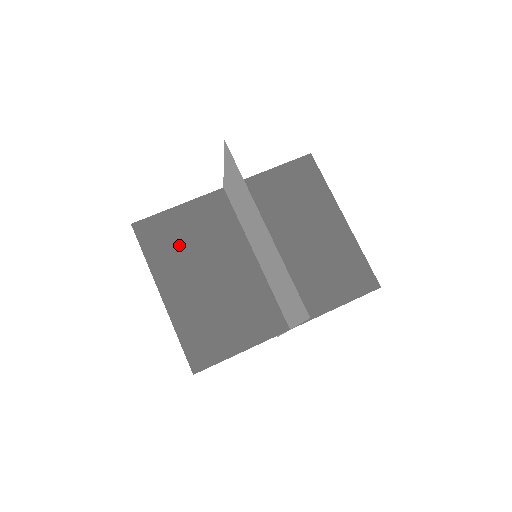
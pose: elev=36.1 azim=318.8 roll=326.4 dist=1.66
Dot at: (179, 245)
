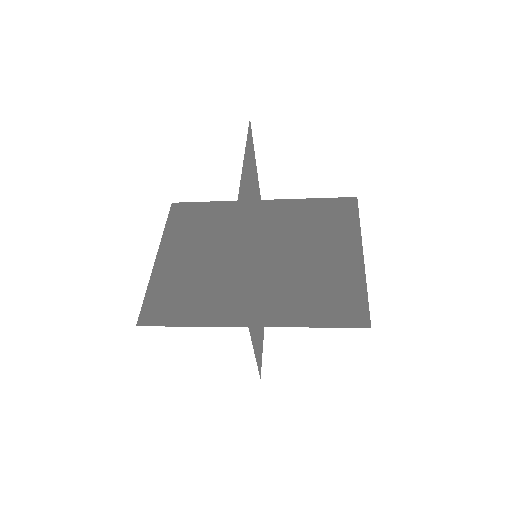
Dot at: (197, 227)
